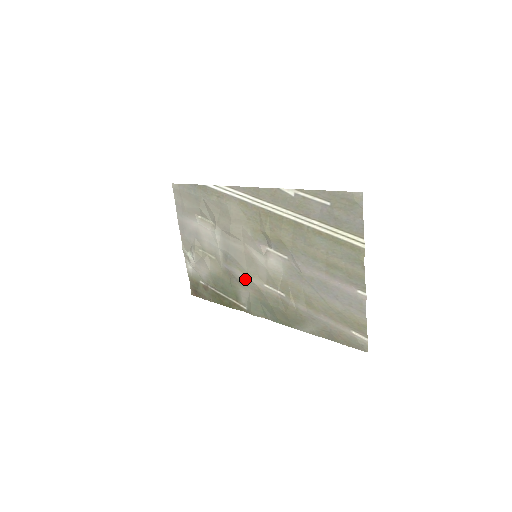
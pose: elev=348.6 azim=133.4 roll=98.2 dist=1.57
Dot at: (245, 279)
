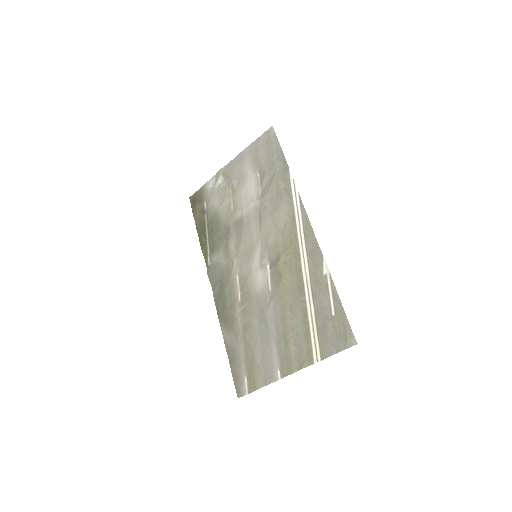
Dot at: (232, 253)
